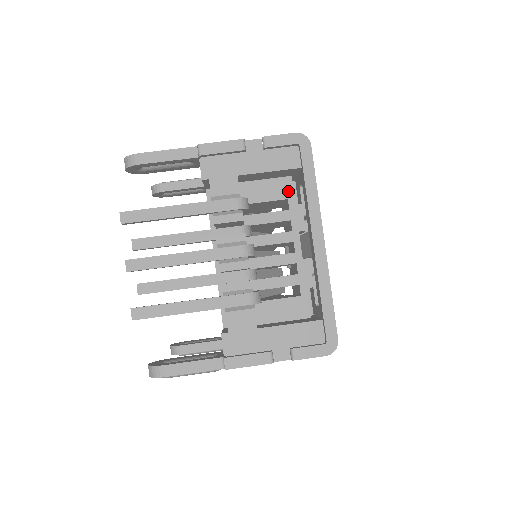
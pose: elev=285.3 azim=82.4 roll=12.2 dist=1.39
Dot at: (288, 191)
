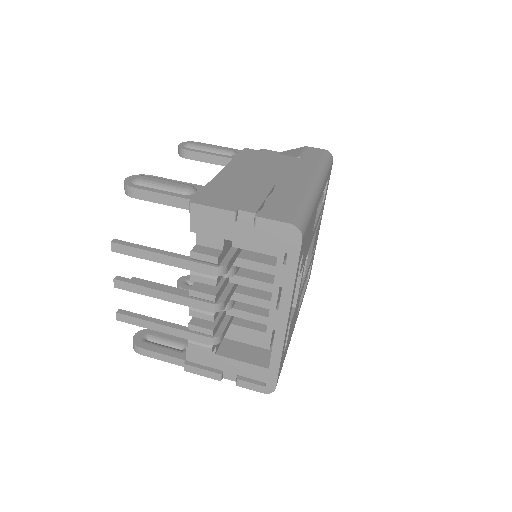
Dot at: occluded
